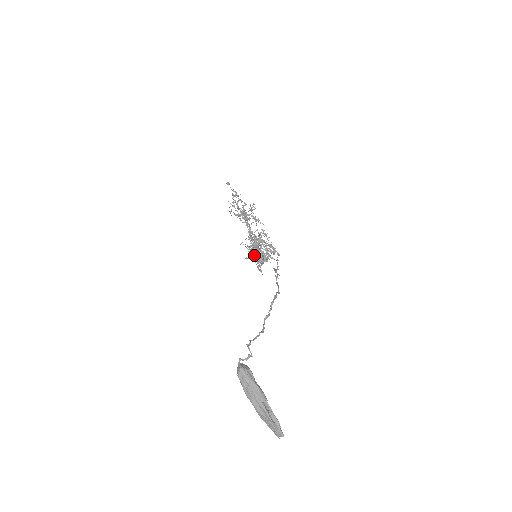
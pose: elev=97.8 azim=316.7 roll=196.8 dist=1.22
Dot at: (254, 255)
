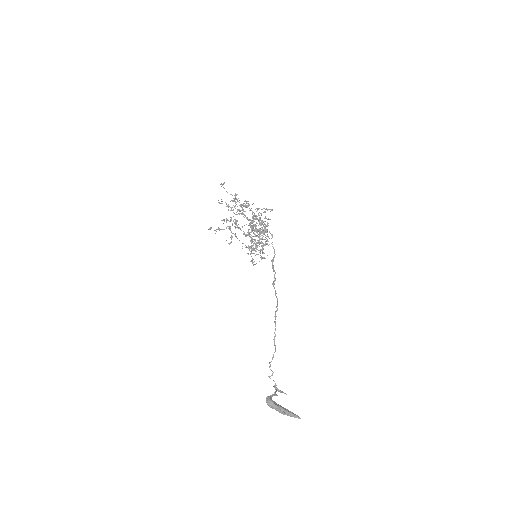
Dot at: occluded
